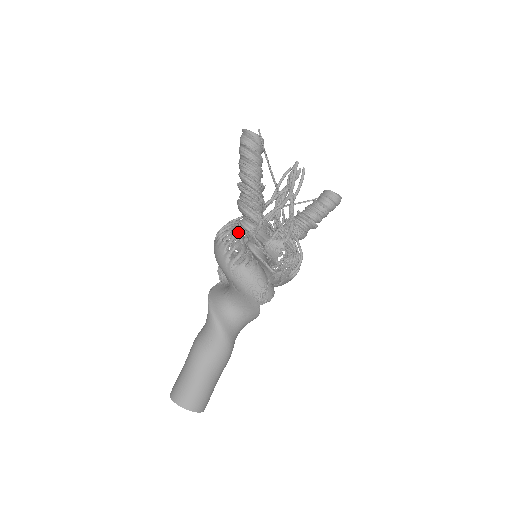
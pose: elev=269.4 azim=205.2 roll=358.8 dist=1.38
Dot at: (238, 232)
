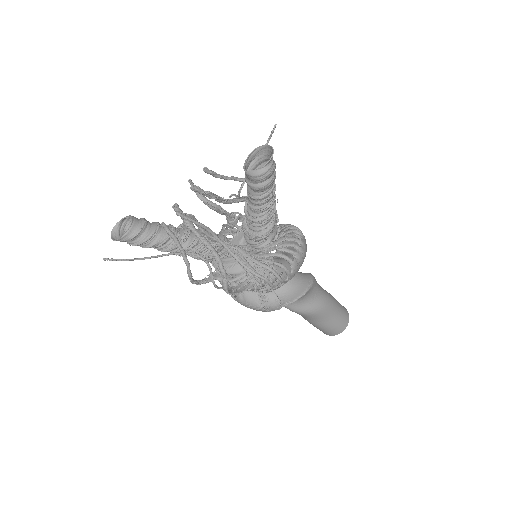
Dot at: occluded
